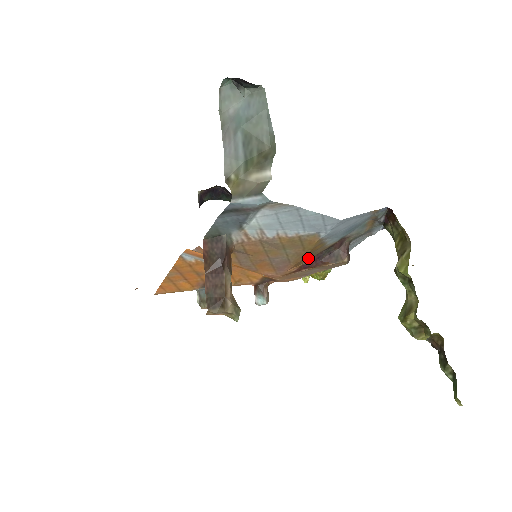
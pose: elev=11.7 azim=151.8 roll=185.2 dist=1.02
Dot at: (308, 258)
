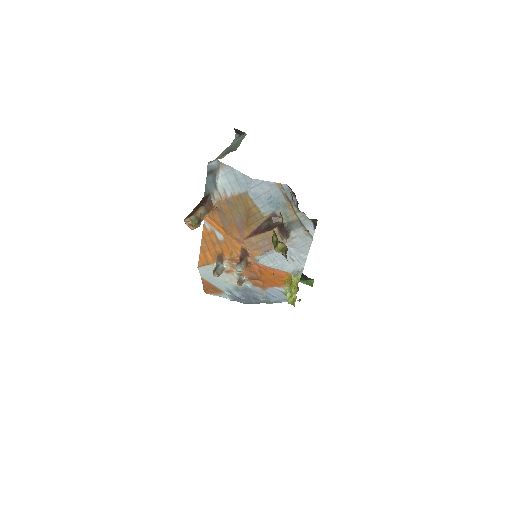
Dot at: (255, 224)
